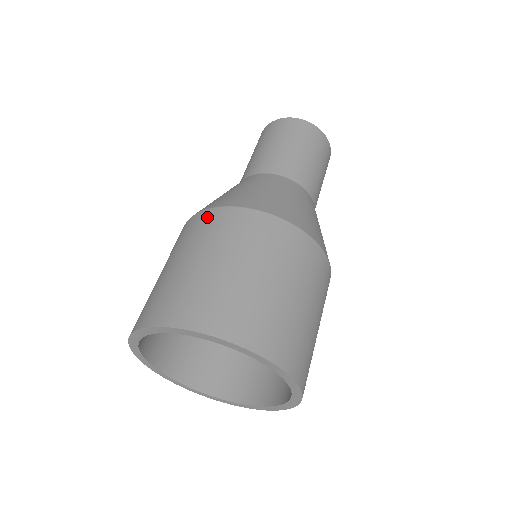
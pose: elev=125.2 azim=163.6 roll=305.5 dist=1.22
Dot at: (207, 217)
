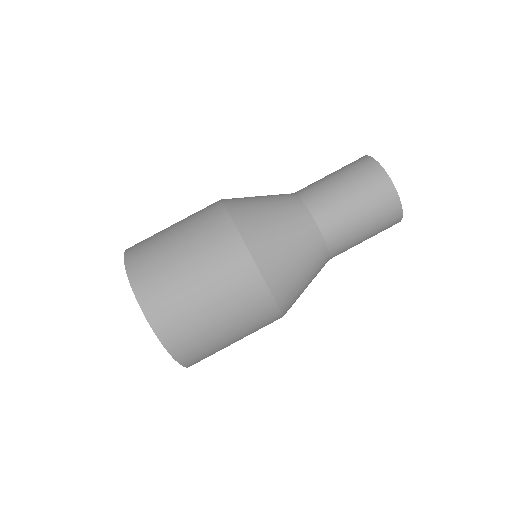
Dot at: (216, 213)
